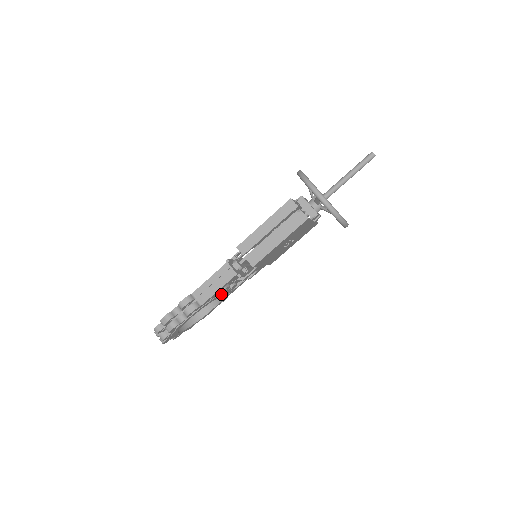
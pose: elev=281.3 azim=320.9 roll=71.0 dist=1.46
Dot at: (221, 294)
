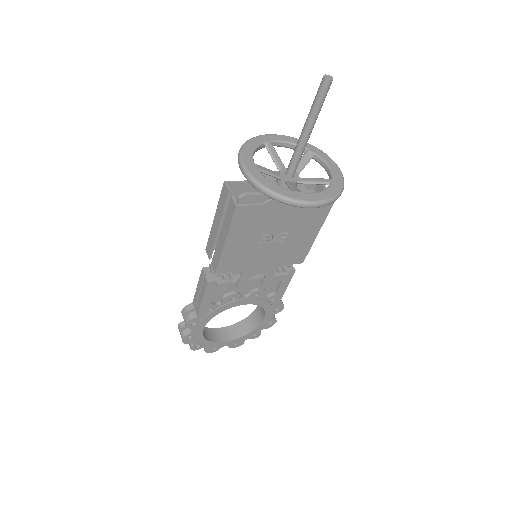
Dot at: (231, 303)
